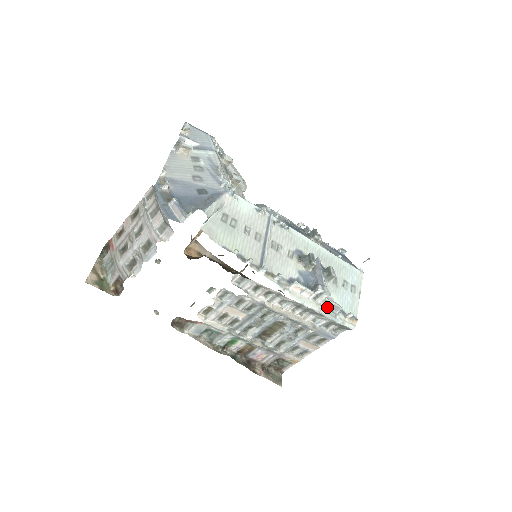
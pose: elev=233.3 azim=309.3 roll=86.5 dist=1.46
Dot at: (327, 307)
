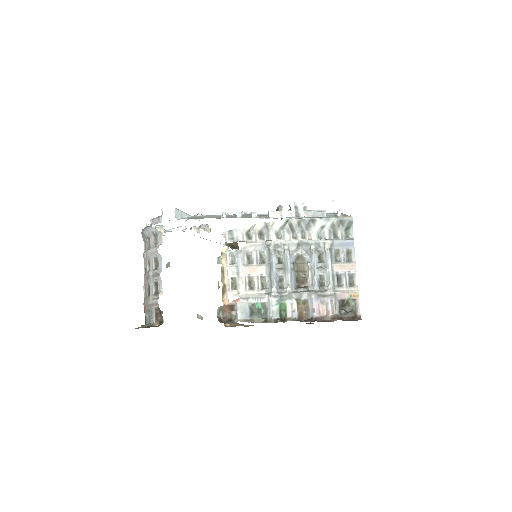
Dot at: (313, 217)
